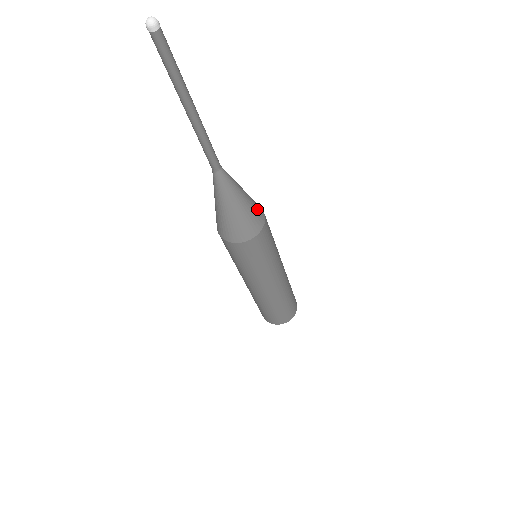
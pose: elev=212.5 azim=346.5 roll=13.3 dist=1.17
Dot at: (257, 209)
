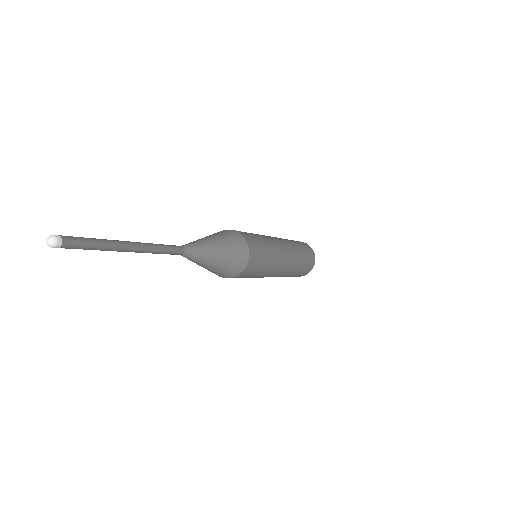
Dot at: (235, 243)
